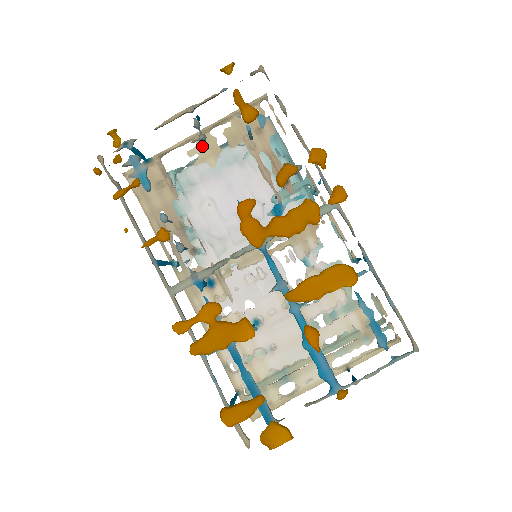
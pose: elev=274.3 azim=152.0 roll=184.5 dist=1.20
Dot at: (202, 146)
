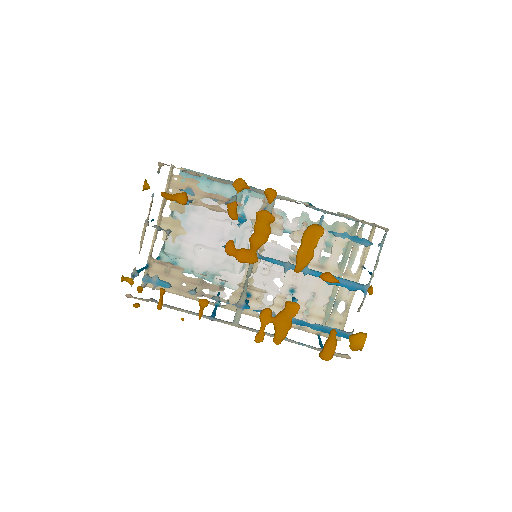
Dot at: occluded
